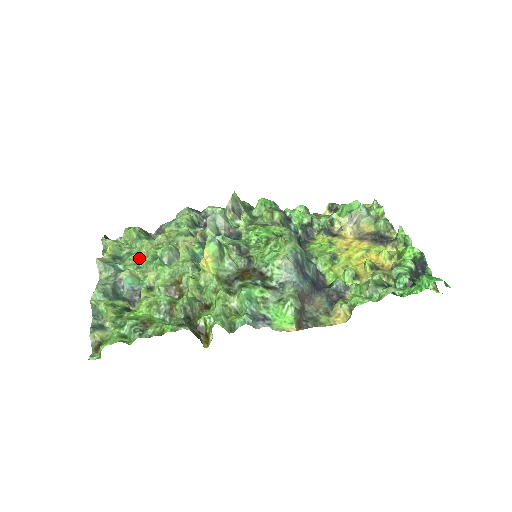
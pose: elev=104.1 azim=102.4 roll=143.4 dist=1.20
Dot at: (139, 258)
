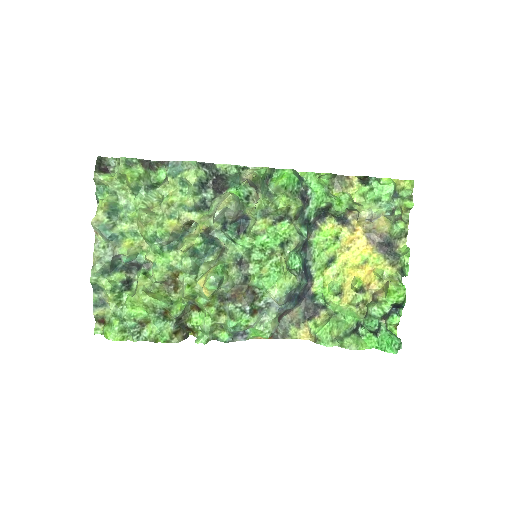
Dot at: (137, 222)
